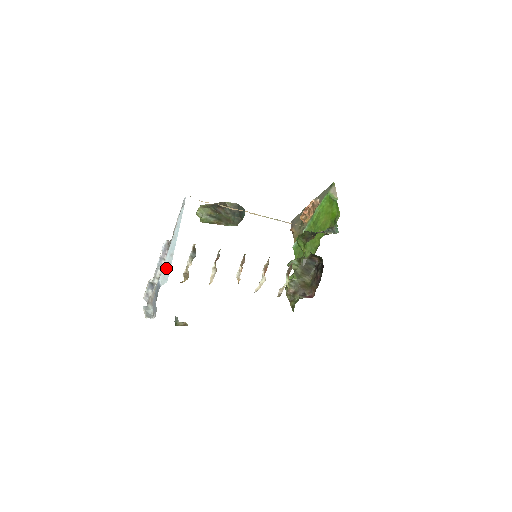
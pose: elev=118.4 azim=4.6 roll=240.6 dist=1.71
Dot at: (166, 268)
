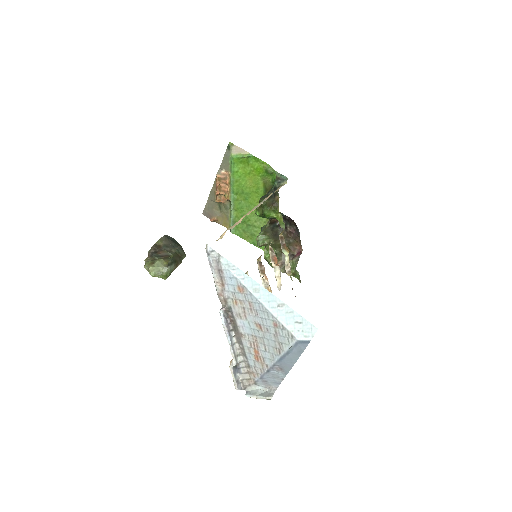
Dot at: (291, 322)
